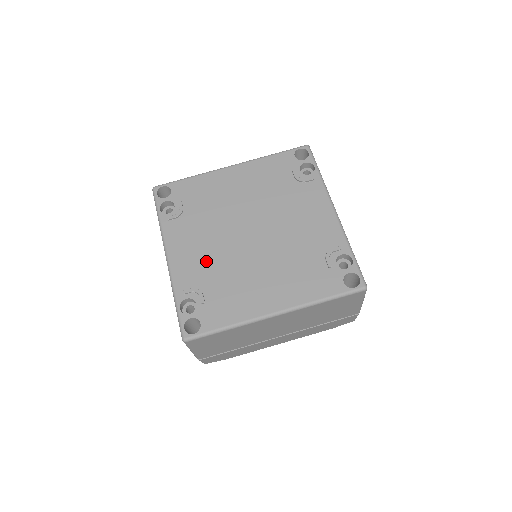
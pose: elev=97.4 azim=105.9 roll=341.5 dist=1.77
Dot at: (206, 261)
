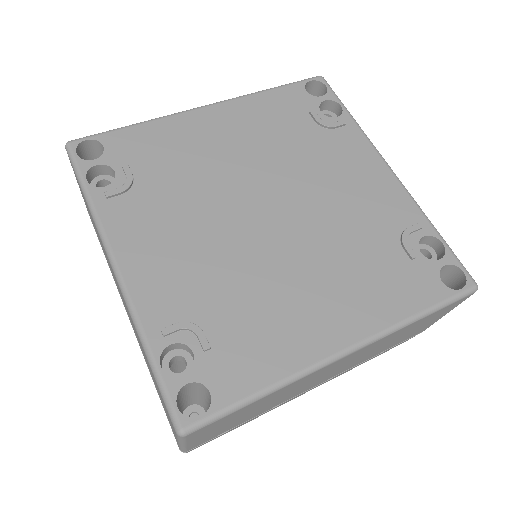
Dot at: (196, 267)
